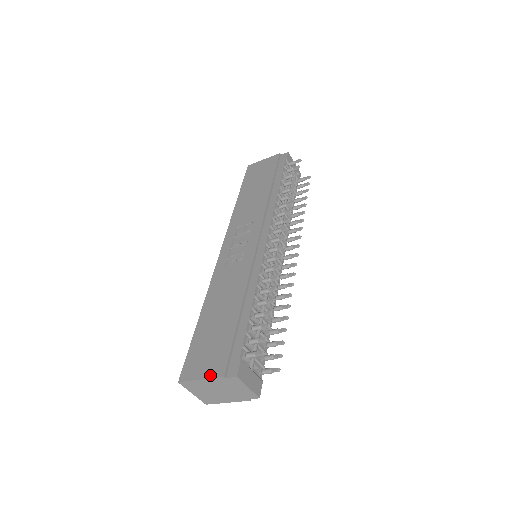
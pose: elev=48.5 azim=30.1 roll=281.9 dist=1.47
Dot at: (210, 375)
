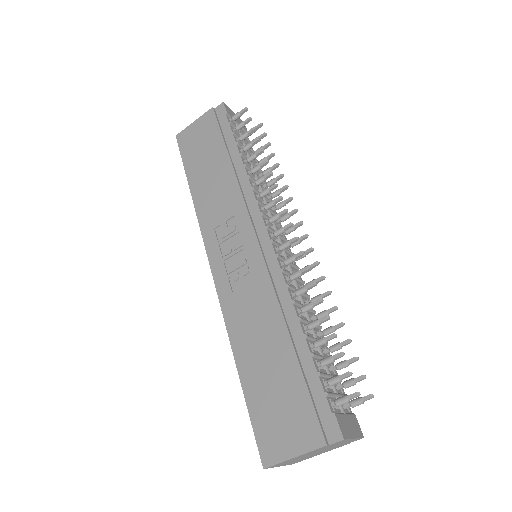
Dot at: (305, 448)
